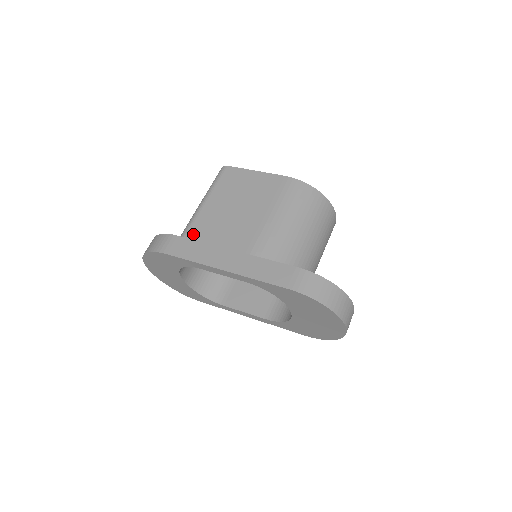
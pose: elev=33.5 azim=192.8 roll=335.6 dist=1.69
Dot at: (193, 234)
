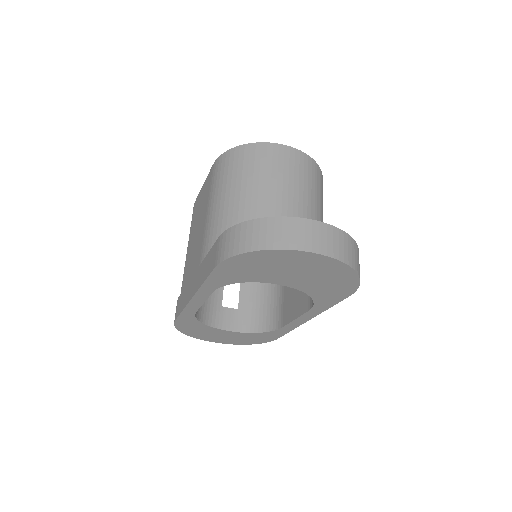
Dot at: (183, 286)
